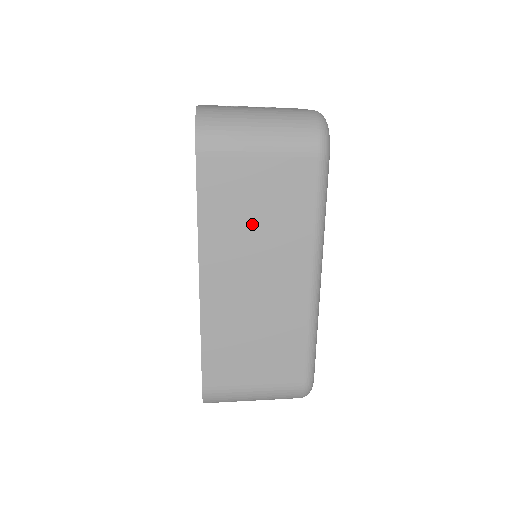
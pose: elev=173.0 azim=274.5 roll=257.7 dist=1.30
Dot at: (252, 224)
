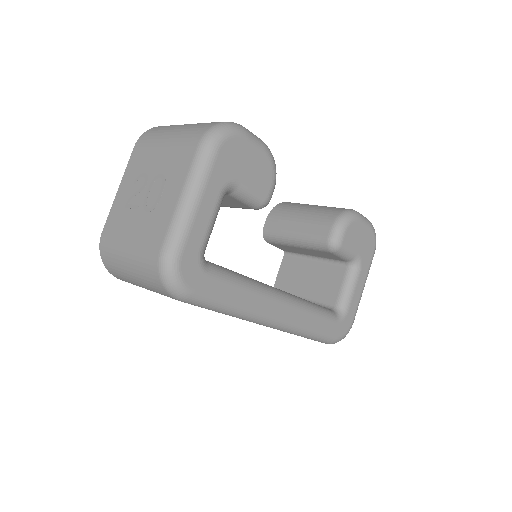
Dot at: occluded
